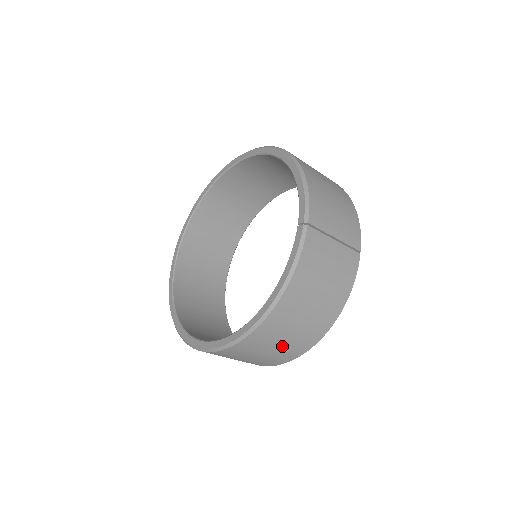
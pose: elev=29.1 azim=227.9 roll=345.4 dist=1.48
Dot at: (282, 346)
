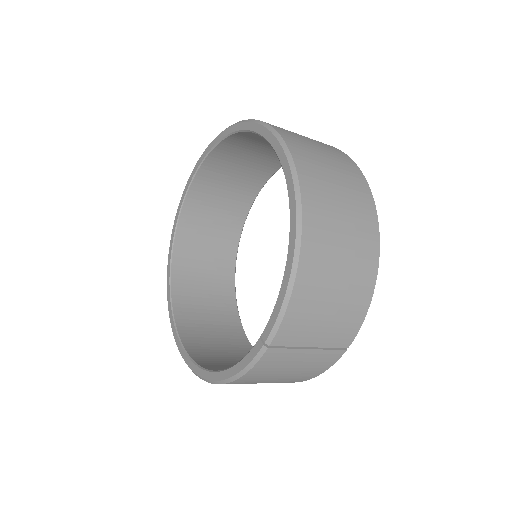
Dot at: occluded
